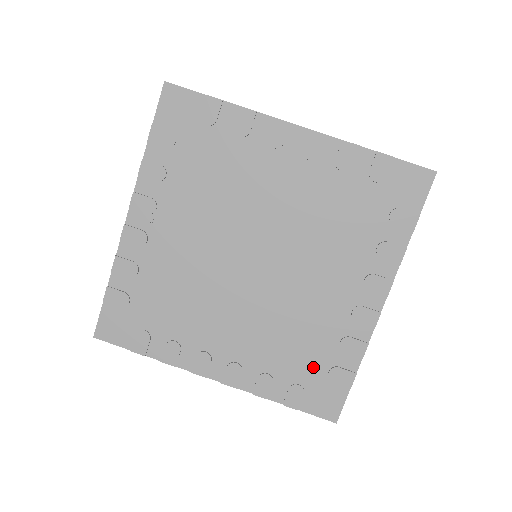
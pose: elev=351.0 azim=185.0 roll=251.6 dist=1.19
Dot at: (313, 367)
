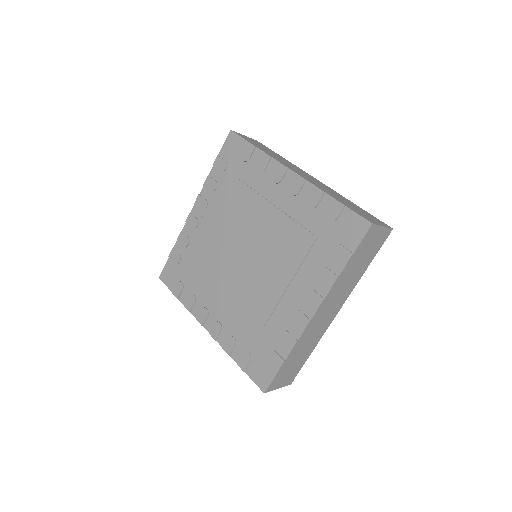
Dot at: (260, 344)
